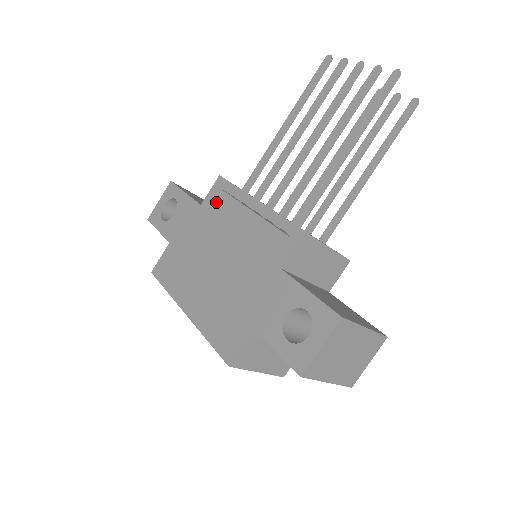
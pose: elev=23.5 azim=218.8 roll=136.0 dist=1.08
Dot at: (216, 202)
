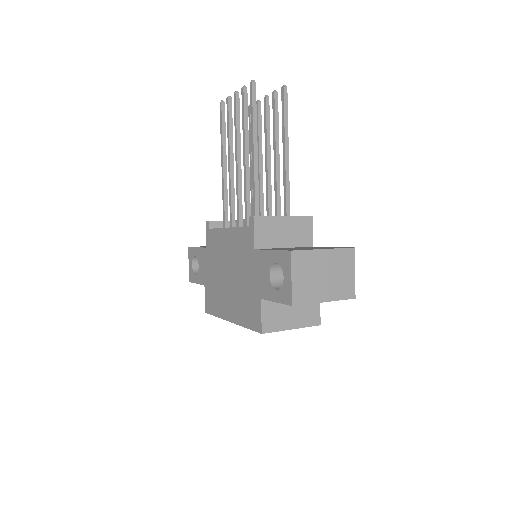
Dot at: (211, 239)
